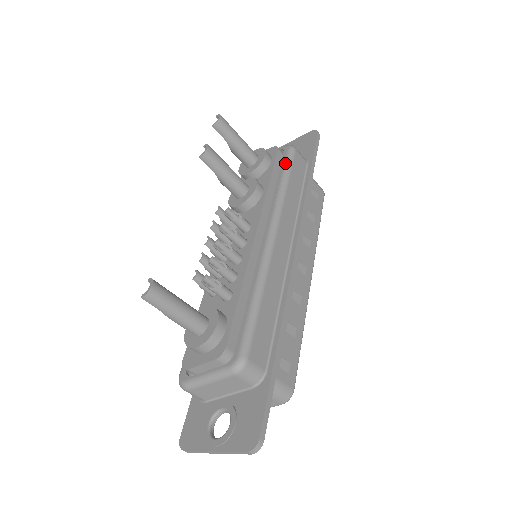
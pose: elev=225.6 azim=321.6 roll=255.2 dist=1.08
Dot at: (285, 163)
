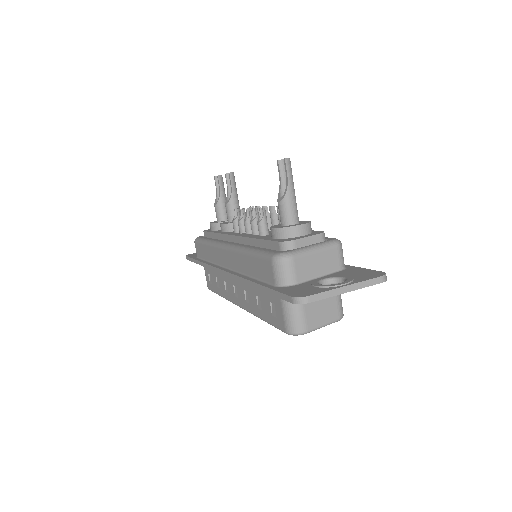
Dot at: occluded
